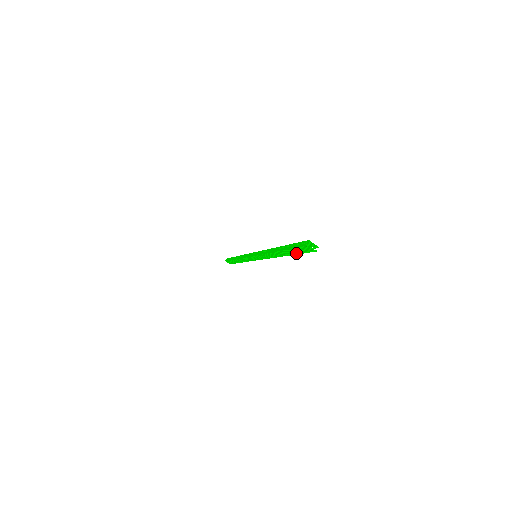
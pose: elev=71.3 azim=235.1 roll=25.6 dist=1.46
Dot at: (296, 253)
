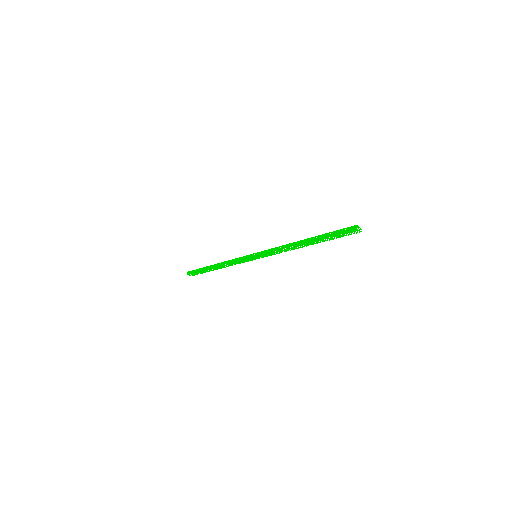
Dot at: (331, 239)
